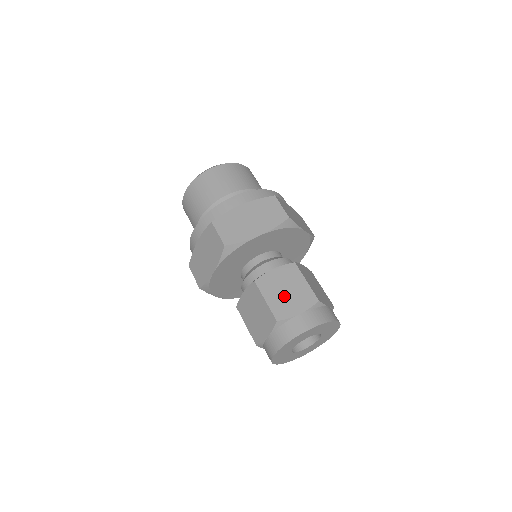
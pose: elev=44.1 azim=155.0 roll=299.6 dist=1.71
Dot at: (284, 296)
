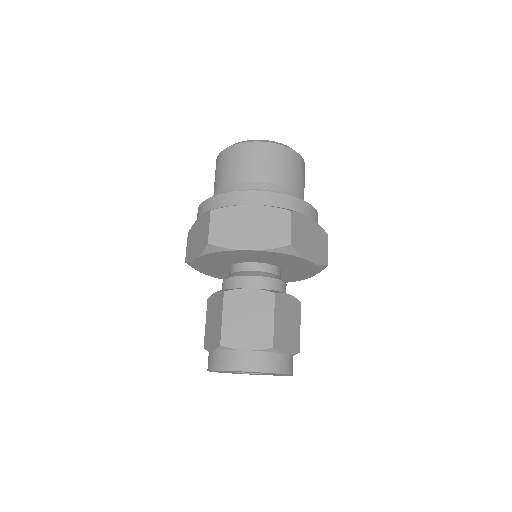
Dot at: (285, 327)
